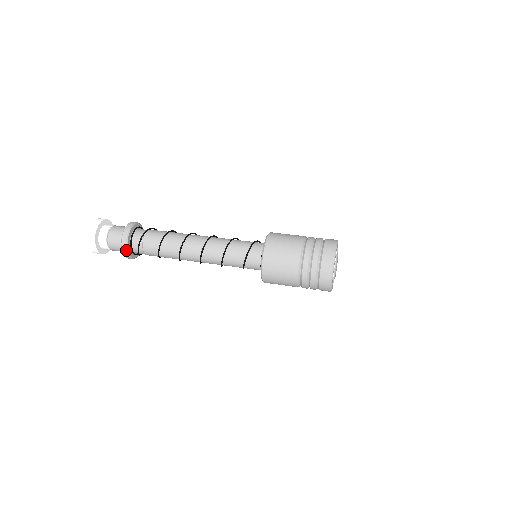
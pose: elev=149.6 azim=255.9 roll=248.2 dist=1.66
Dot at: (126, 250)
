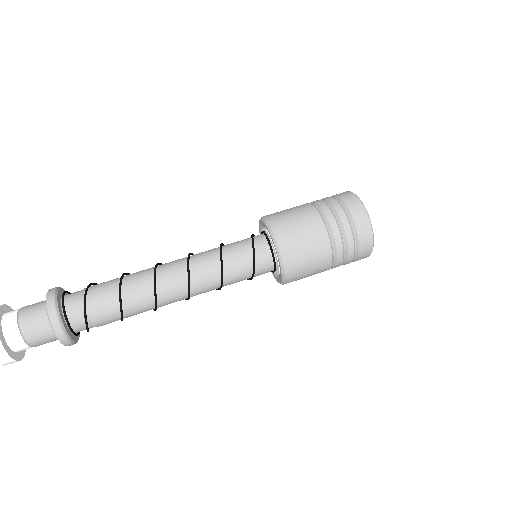
Dot at: (72, 343)
